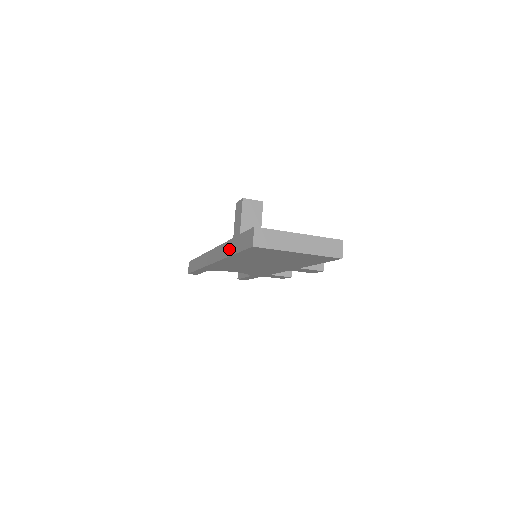
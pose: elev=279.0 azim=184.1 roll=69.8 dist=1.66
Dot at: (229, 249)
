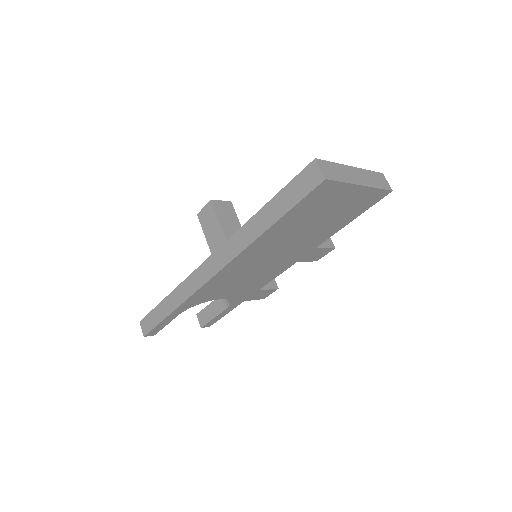
Dot at: (257, 227)
